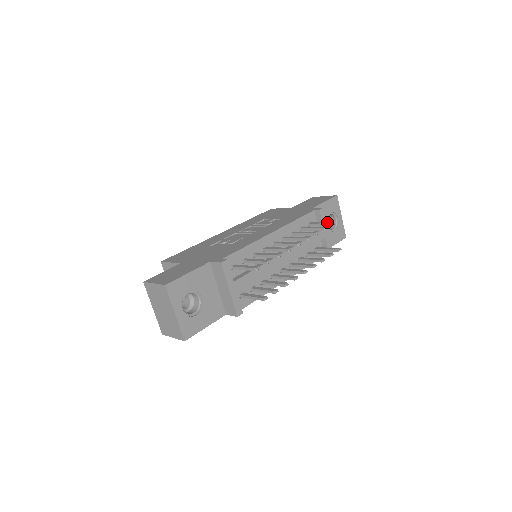
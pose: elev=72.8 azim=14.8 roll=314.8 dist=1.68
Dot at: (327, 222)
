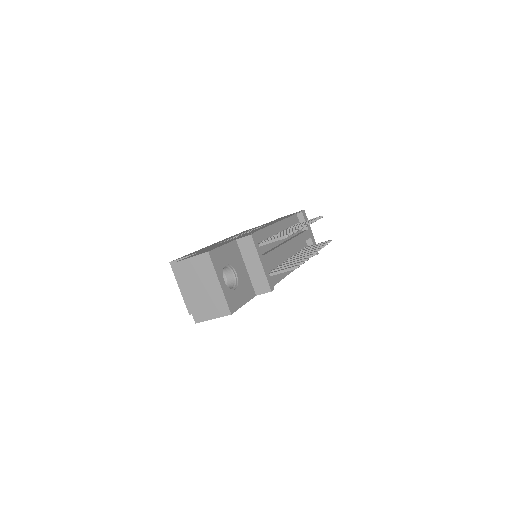
Dot at: (314, 218)
